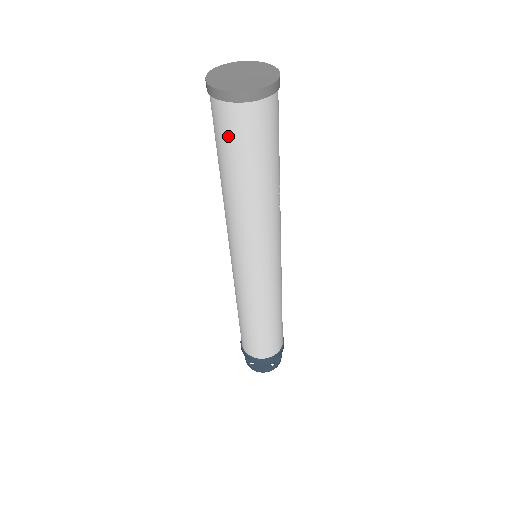
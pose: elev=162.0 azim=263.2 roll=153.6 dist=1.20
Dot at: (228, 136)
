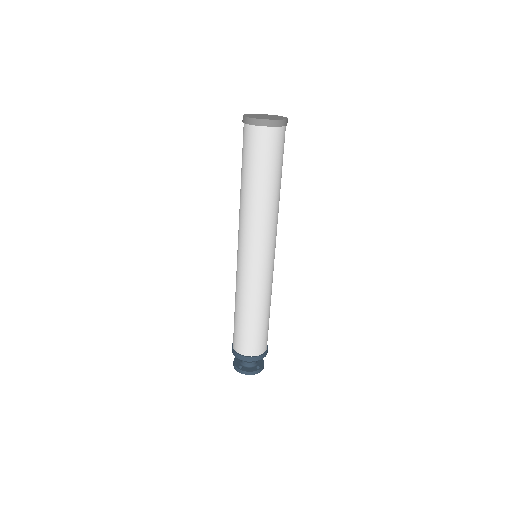
Dot at: (256, 150)
